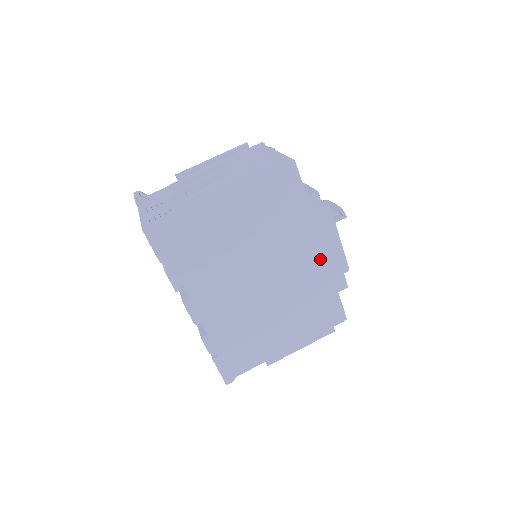
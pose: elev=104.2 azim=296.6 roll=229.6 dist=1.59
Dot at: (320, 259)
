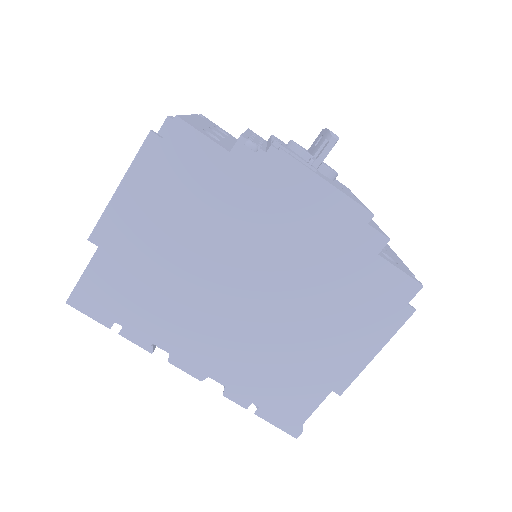
Dot at: (313, 223)
